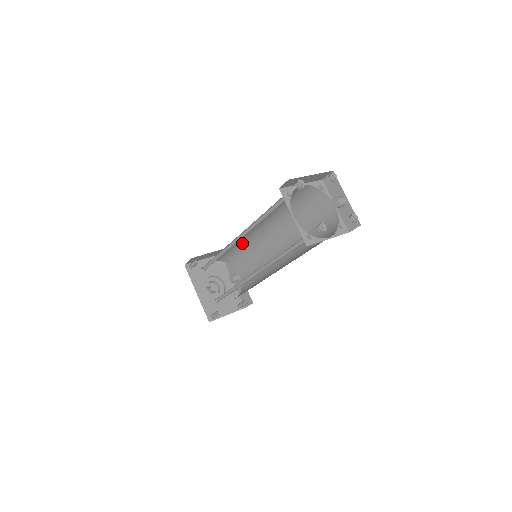
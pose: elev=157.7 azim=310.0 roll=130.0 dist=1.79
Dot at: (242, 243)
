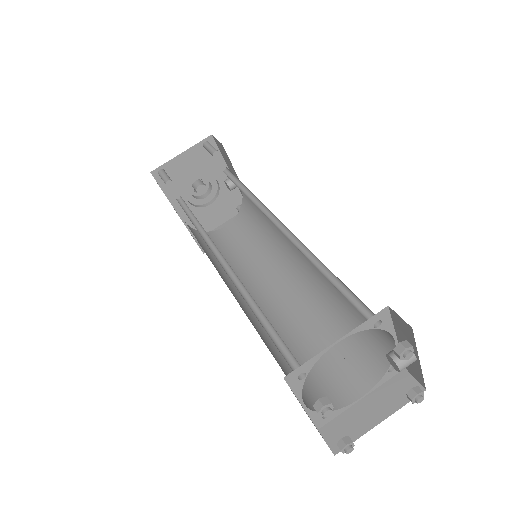
Dot at: occluded
